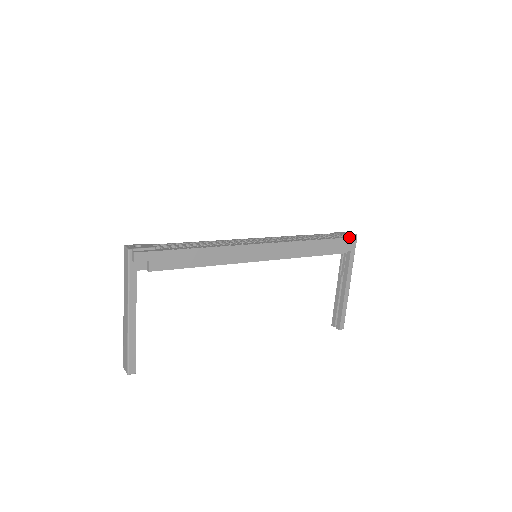
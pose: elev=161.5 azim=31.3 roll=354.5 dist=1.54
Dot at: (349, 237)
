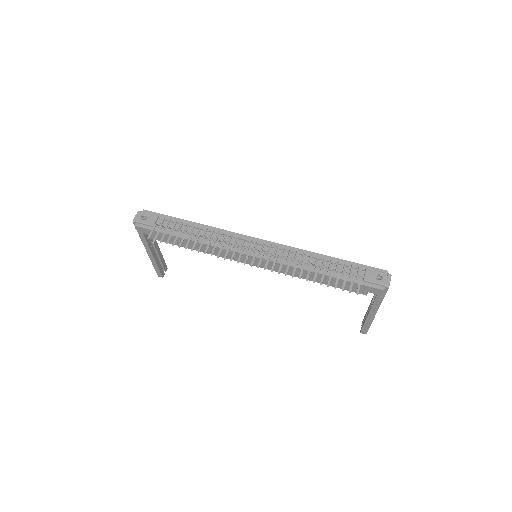
Dot at: (371, 286)
